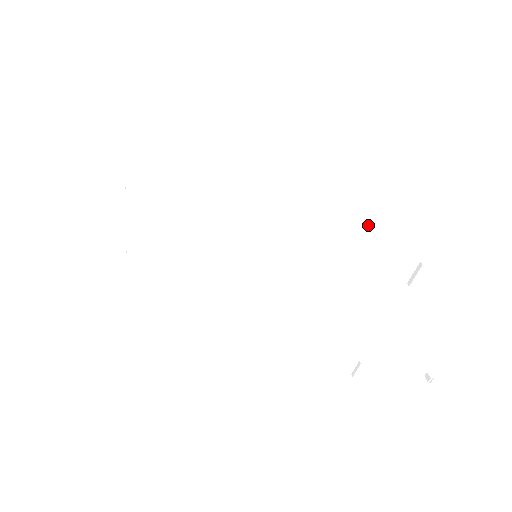
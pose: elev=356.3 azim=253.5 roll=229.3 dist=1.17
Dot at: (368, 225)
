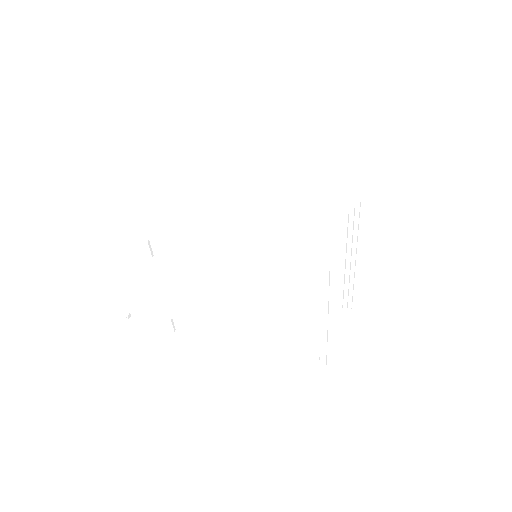
Dot at: (341, 246)
